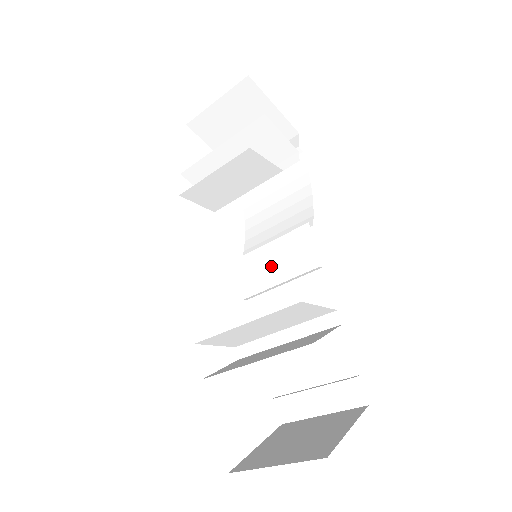
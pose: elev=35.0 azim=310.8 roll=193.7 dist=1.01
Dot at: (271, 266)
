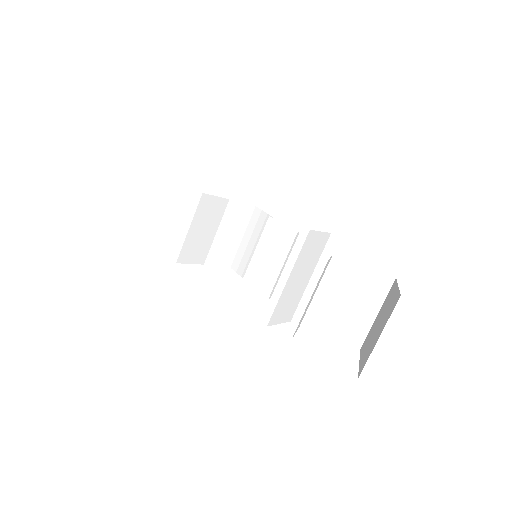
Dot at: (268, 262)
